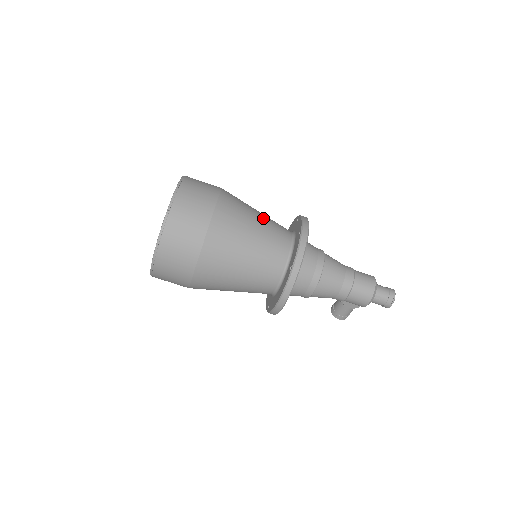
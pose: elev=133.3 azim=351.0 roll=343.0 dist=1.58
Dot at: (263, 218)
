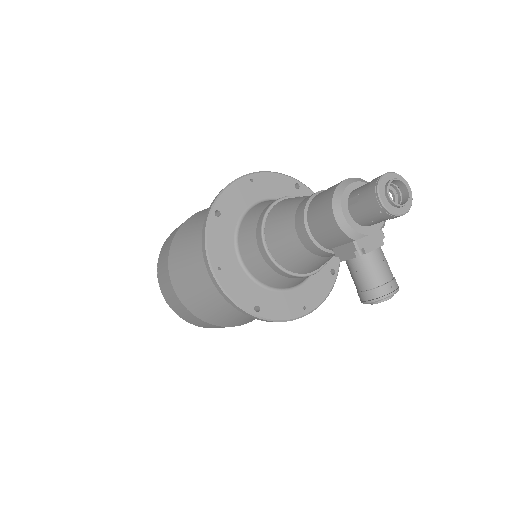
Dot at: occluded
